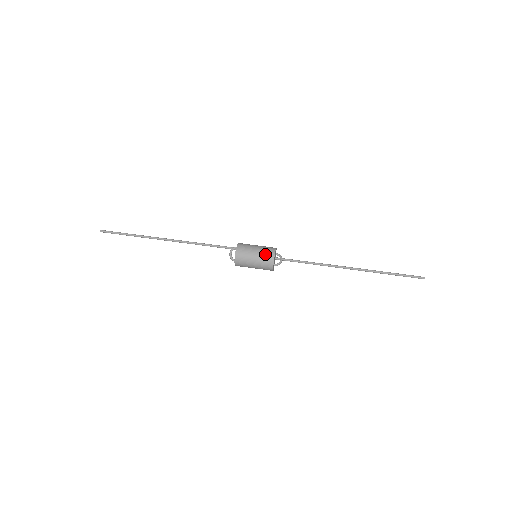
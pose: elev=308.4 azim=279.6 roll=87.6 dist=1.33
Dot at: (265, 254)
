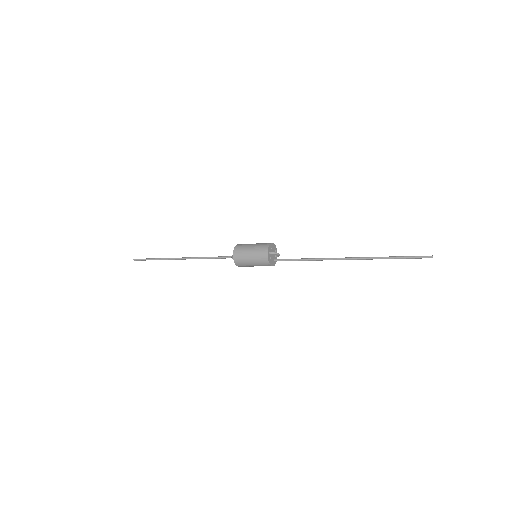
Dot at: (264, 243)
